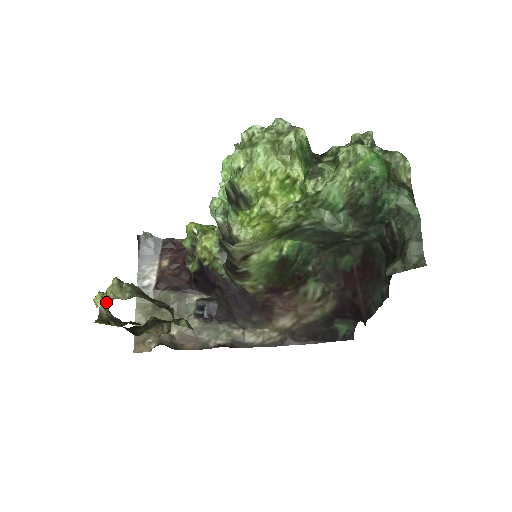
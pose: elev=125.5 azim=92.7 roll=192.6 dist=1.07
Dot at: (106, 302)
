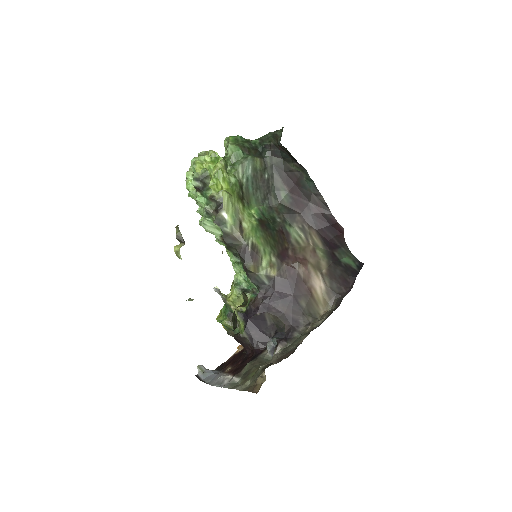
Dot at: (182, 244)
